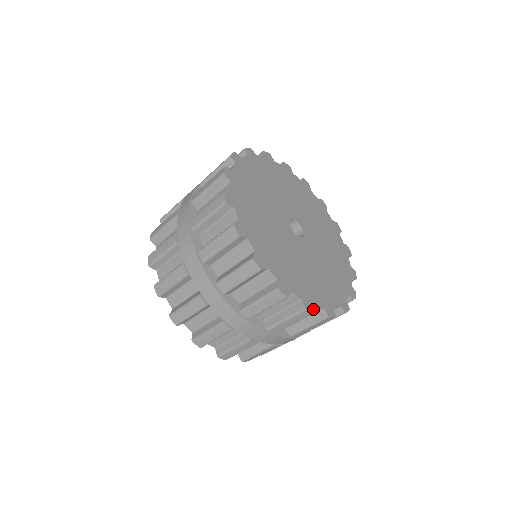
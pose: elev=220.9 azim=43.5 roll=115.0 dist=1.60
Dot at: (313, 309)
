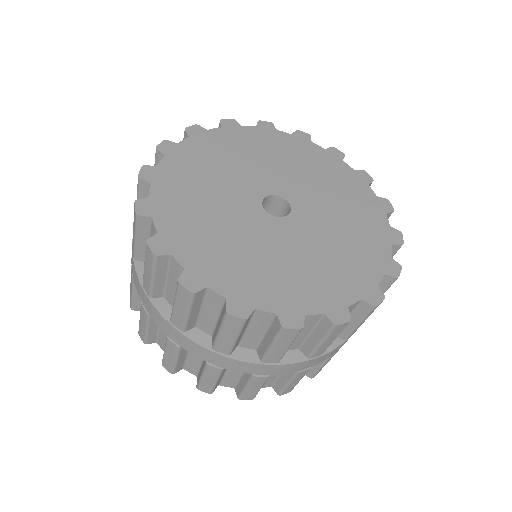
Dot at: (380, 294)
